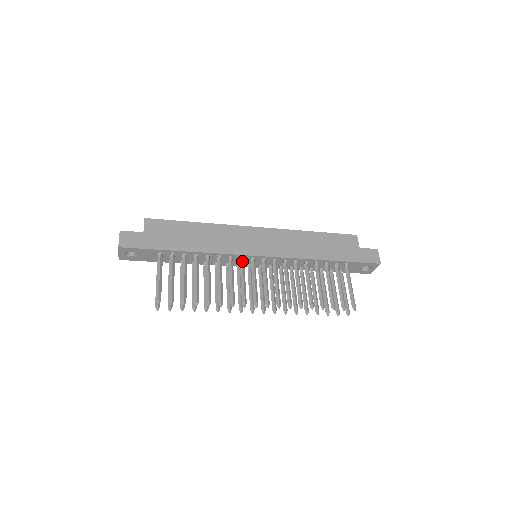
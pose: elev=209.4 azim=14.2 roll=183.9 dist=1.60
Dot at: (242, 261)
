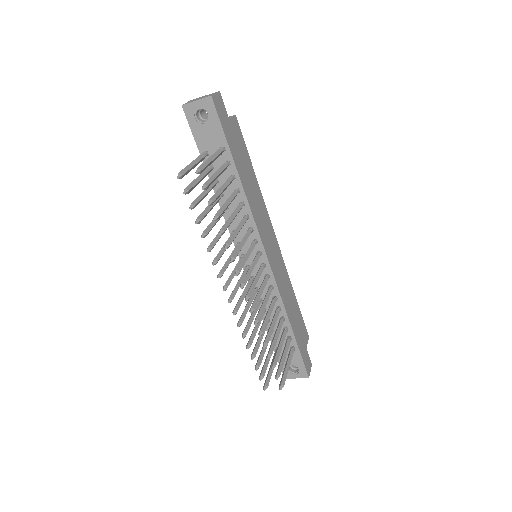
Dot at: (256, 243)
